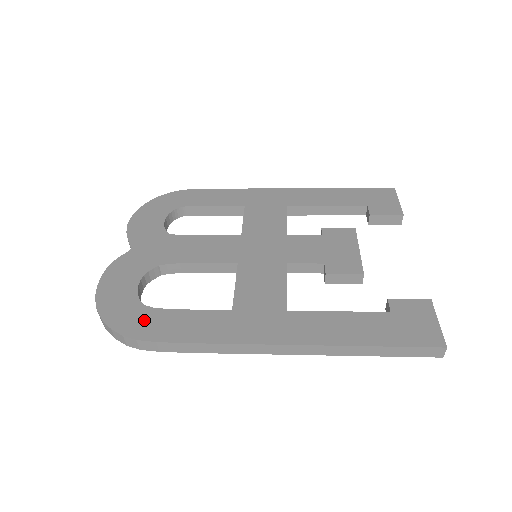
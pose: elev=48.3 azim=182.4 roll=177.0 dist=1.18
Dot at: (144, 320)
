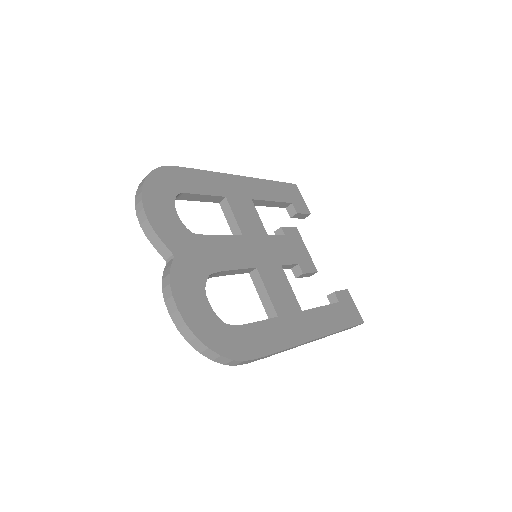
Dot at: (236, 340)
